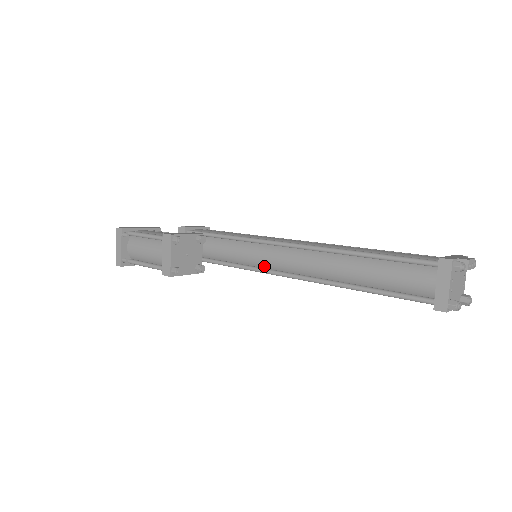
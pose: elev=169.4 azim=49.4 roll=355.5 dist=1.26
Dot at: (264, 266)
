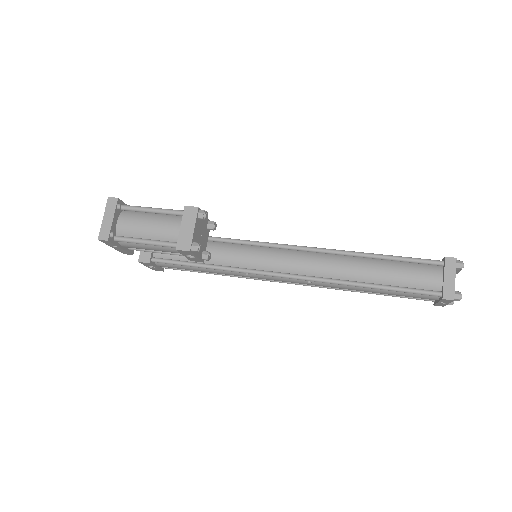
Dot at: (261, 268)
